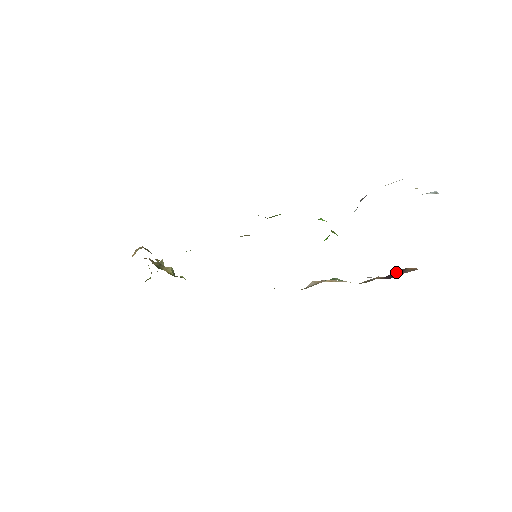
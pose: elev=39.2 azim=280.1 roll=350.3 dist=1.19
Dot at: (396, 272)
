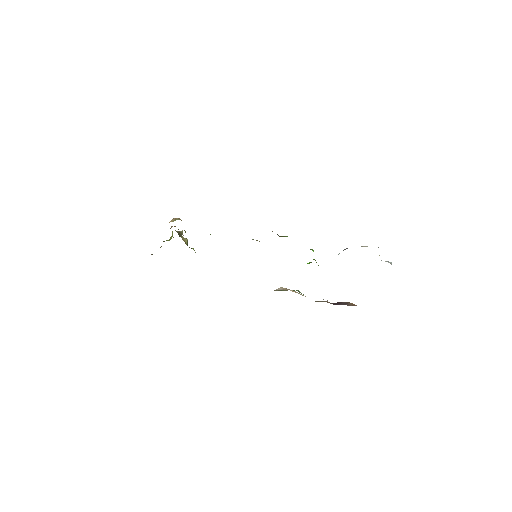
Dot at: (342, 302)
